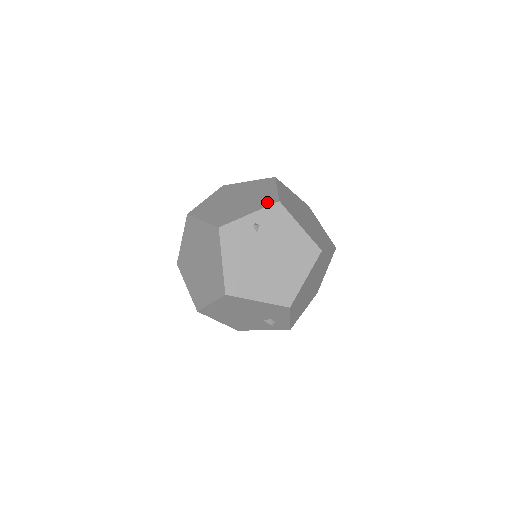
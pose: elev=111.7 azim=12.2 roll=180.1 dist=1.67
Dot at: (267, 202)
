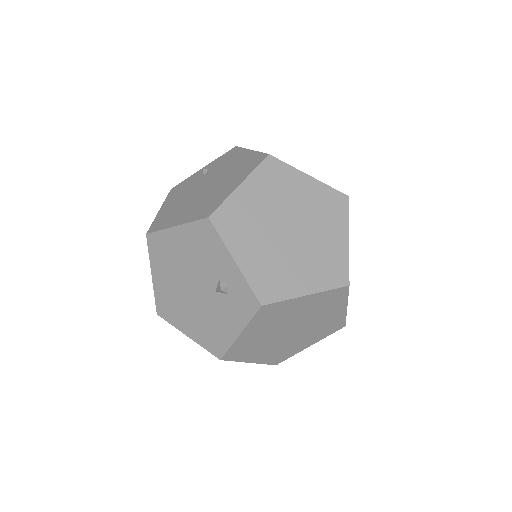
Dot at: occluded
